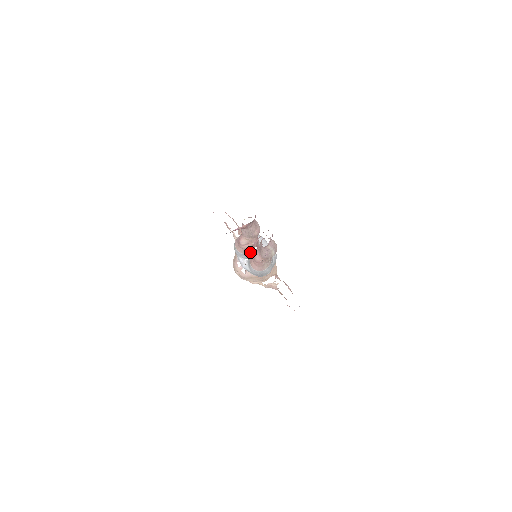
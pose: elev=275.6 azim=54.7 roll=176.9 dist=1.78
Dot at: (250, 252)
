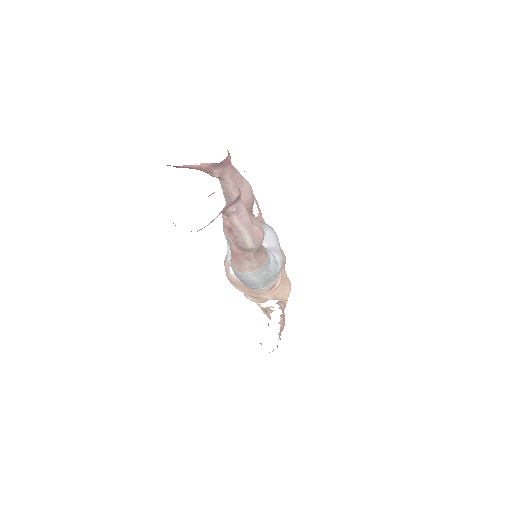
Dot at: occluded
